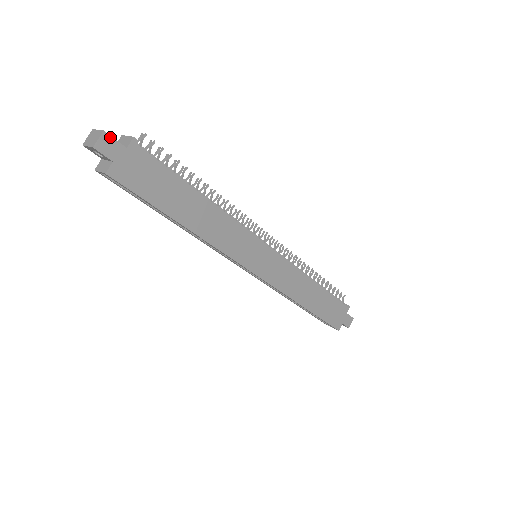
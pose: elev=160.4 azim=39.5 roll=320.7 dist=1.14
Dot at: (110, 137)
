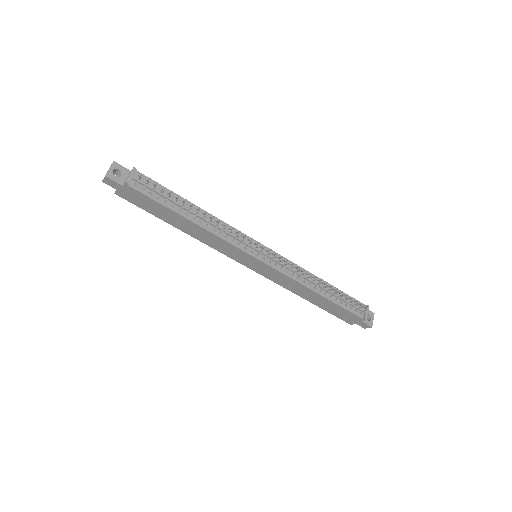
Dot at: (110, 179)
